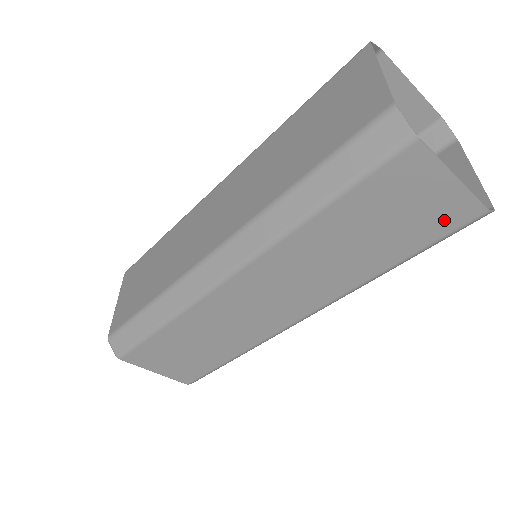
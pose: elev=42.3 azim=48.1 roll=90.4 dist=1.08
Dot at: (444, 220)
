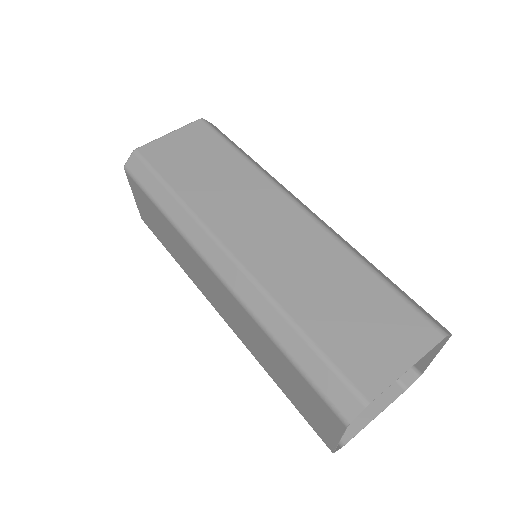
Dot at: (315, 426)
